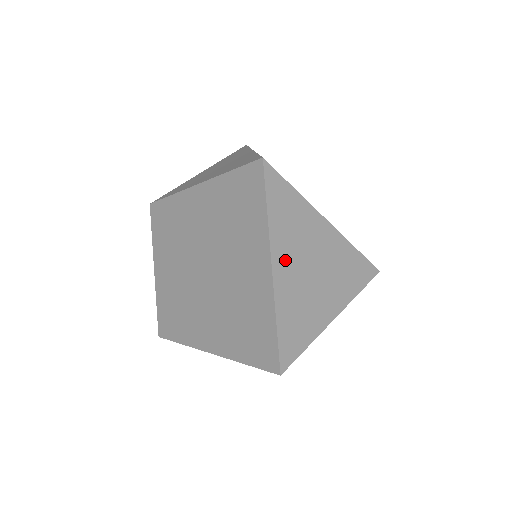
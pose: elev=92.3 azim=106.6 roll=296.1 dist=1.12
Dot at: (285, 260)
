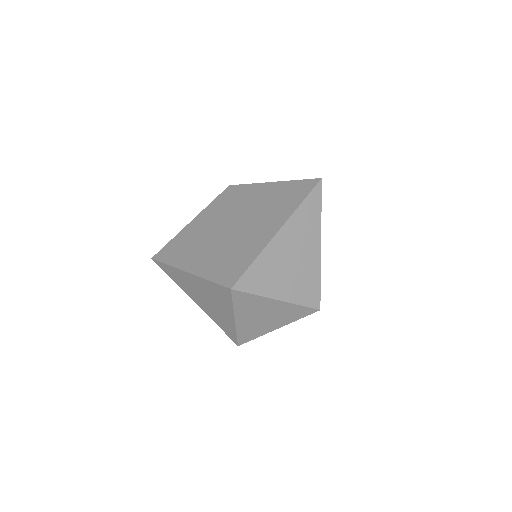
Dot at: (289, 233)
